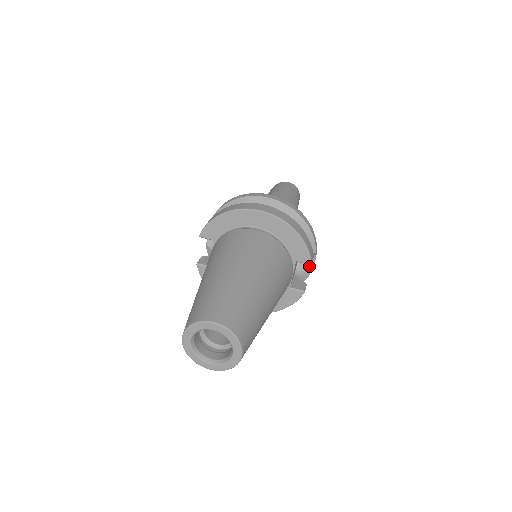
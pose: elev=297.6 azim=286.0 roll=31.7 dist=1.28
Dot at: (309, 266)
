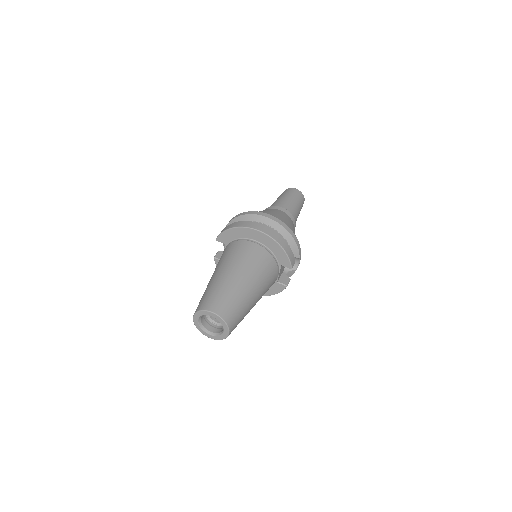
Dot at: (295, 266)
